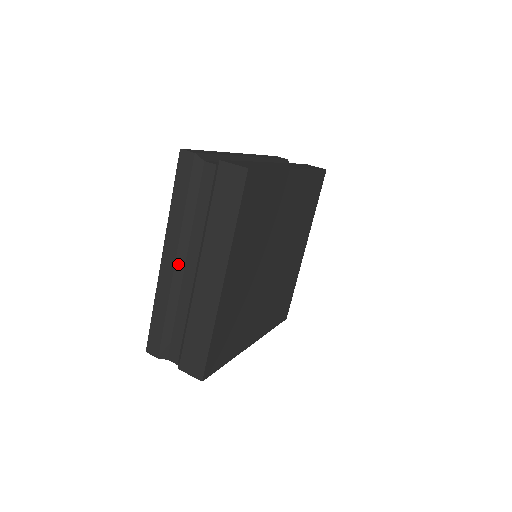
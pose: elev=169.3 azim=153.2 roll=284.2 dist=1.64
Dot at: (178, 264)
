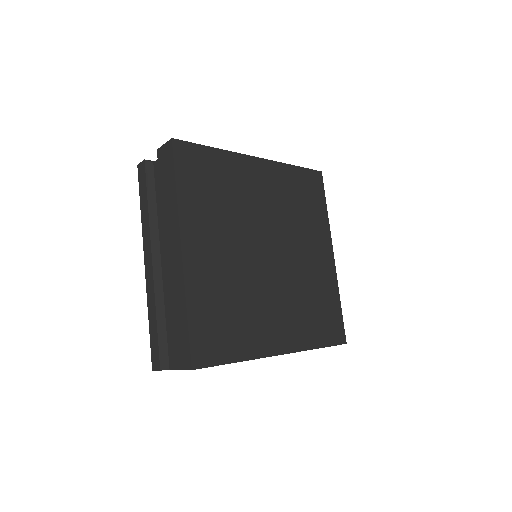
Dot at: (155, 261)
